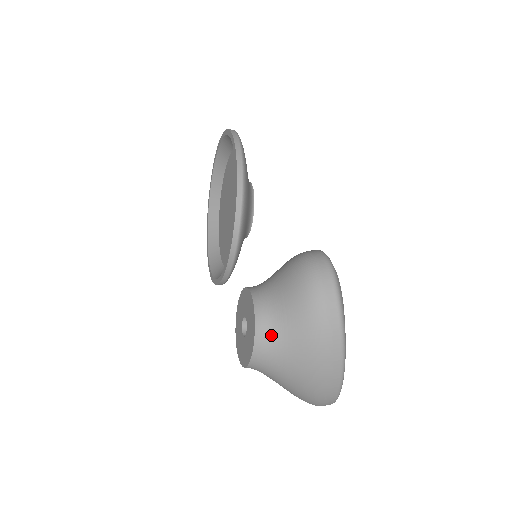
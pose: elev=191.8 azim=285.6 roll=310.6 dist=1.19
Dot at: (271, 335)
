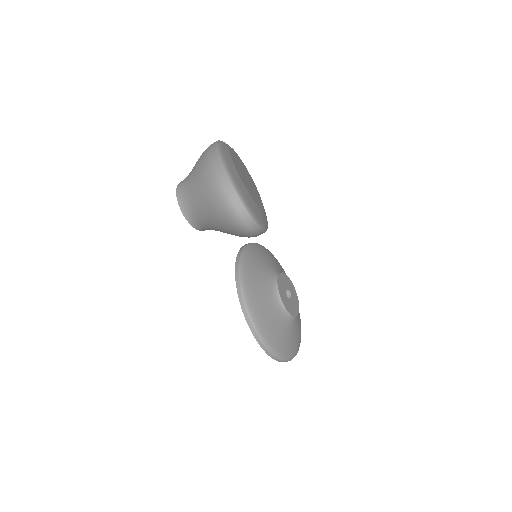
Dot at: occluded
